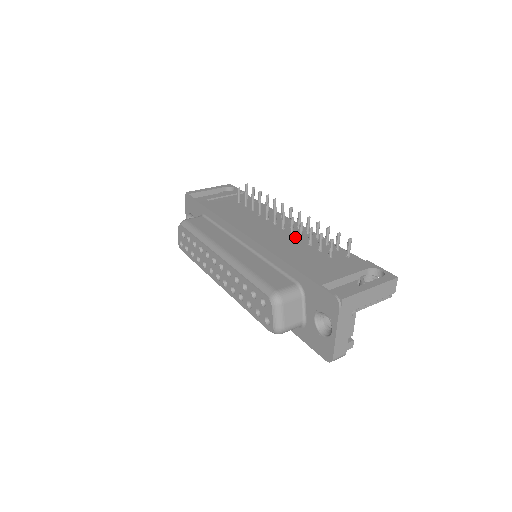
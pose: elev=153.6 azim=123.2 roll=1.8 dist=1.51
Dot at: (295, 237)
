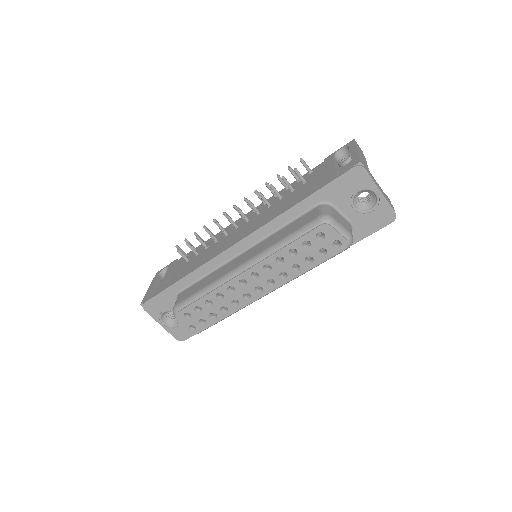
Dot at: (265, 210)
